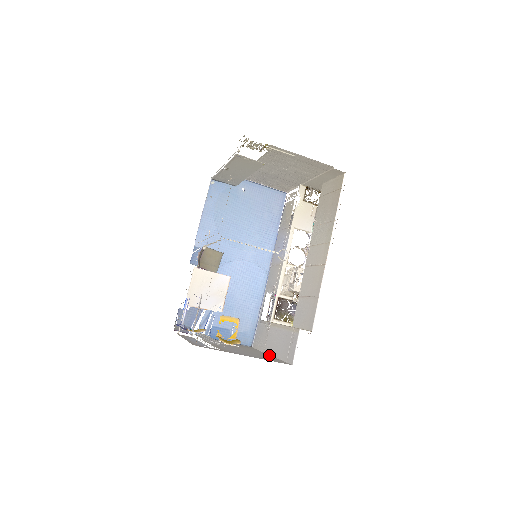
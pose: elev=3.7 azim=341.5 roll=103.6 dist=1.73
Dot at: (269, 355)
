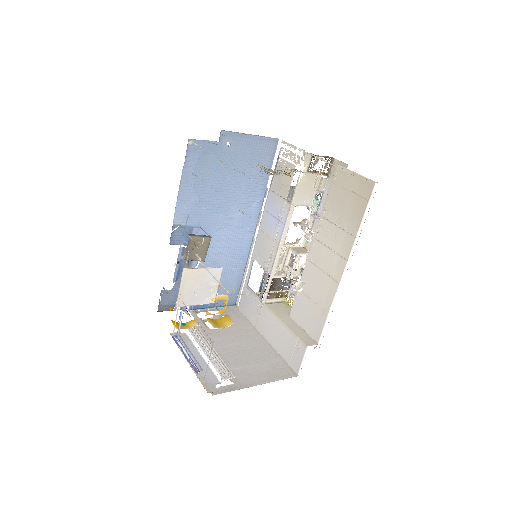
Dot at: (264, 340)
